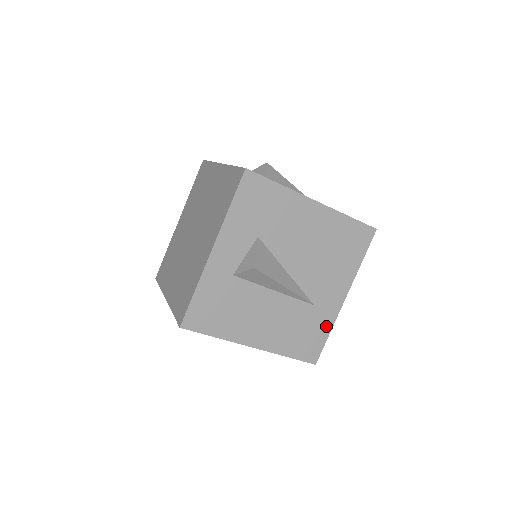
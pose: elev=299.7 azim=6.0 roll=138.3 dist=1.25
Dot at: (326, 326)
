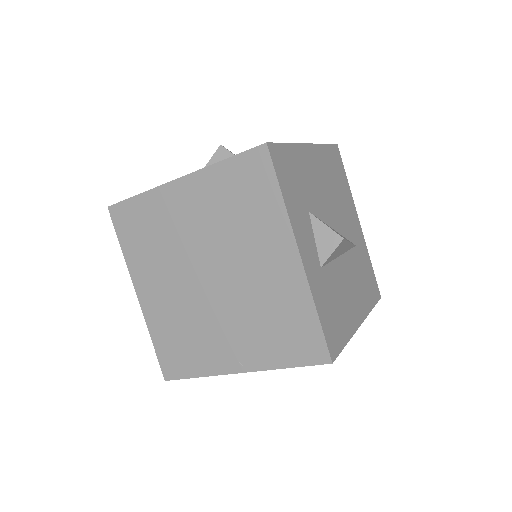
Dot at: (367, 258)
